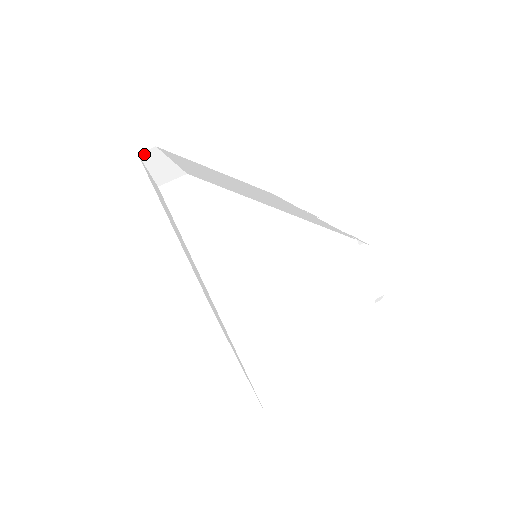
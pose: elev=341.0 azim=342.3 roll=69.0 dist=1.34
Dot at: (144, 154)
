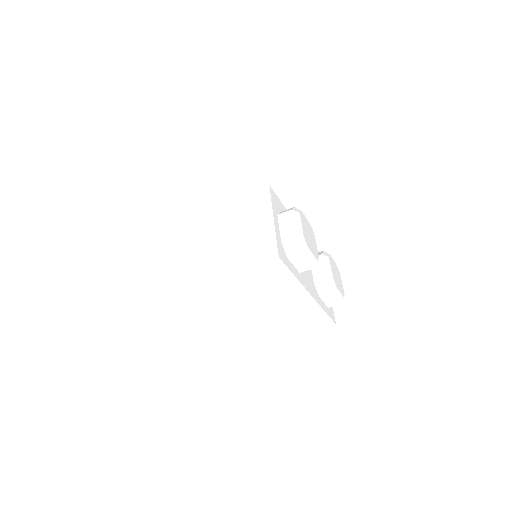
Dot at: occluded
